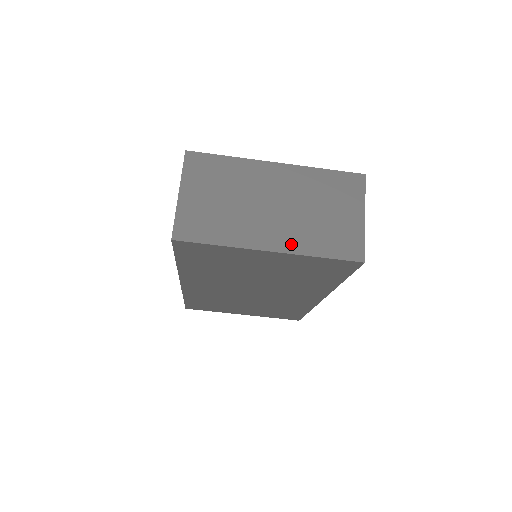
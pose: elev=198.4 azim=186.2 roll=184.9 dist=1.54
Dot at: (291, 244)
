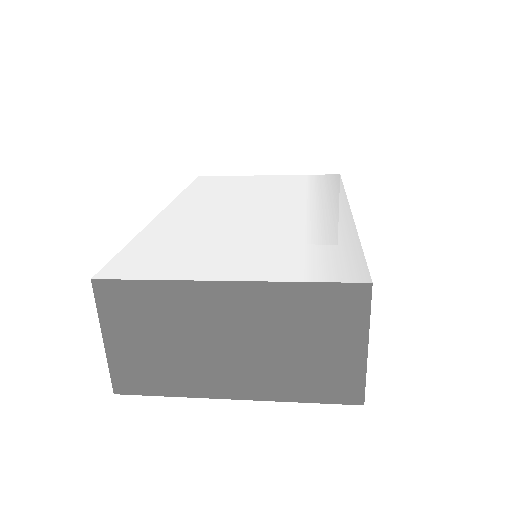
Dot at: (261, 390)
